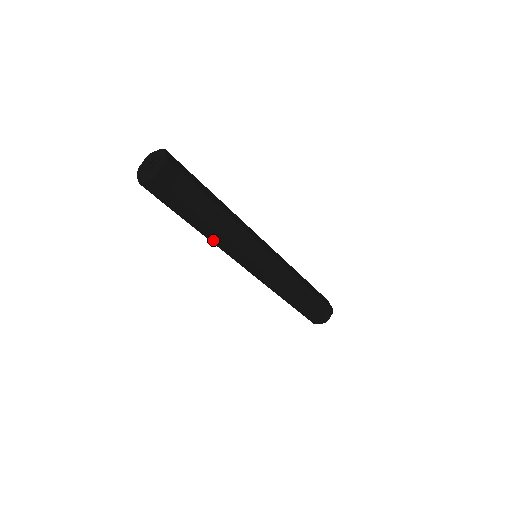
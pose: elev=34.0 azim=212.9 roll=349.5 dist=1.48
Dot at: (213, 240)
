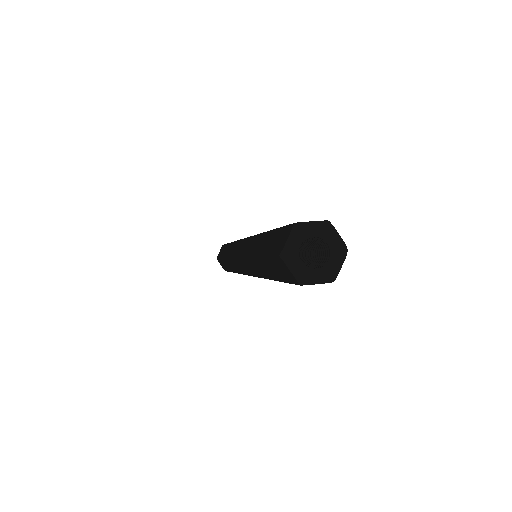
Dot at: occluded
